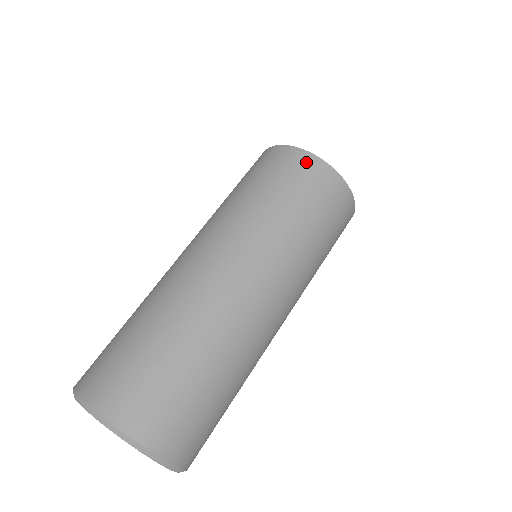
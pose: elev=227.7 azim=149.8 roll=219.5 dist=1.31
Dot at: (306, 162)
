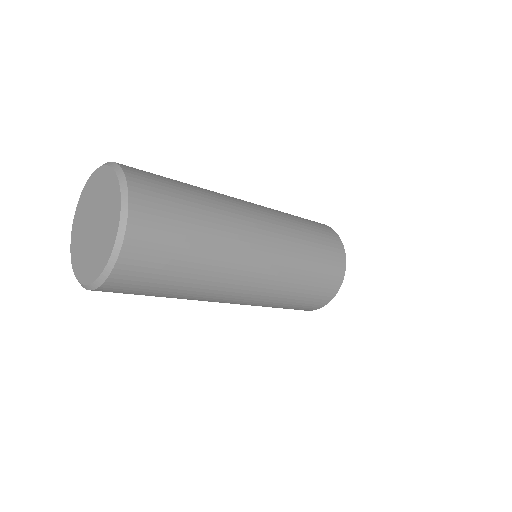
Dot at: (339, 247)
